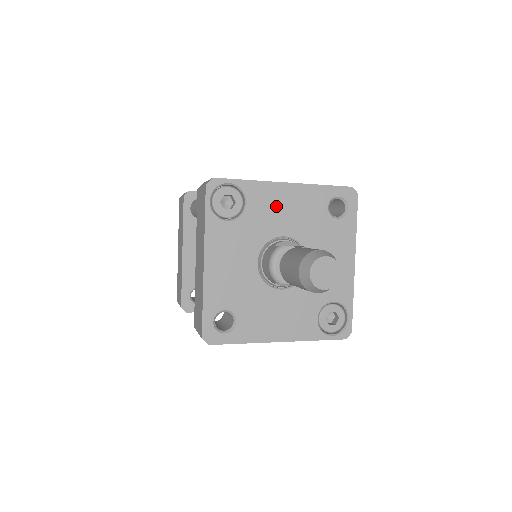
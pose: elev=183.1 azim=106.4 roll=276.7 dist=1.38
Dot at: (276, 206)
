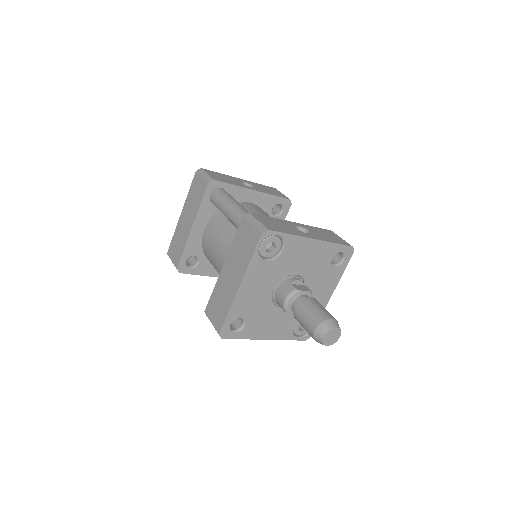
Dot at: (301, 254)
